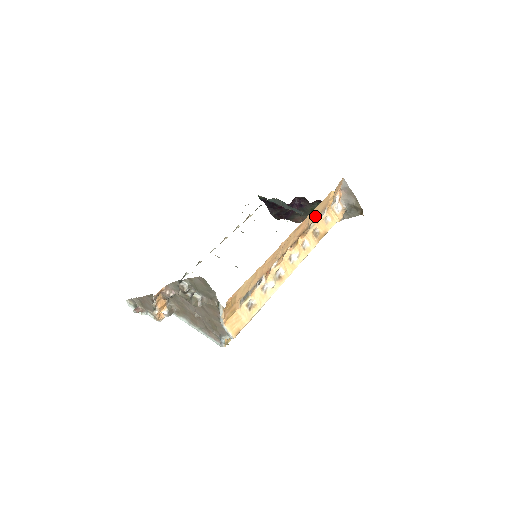
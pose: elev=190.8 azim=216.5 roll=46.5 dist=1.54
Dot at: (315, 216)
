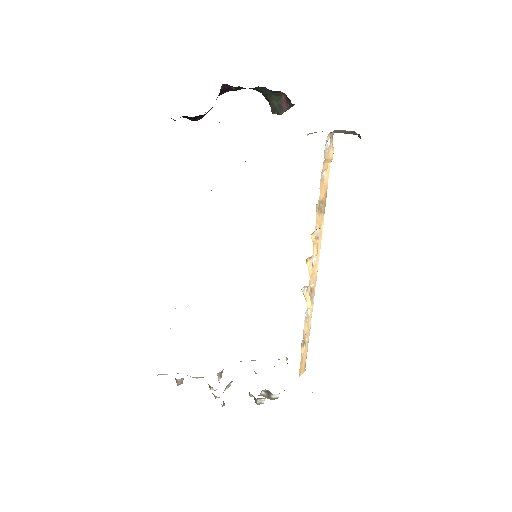
Dot at: occluded
